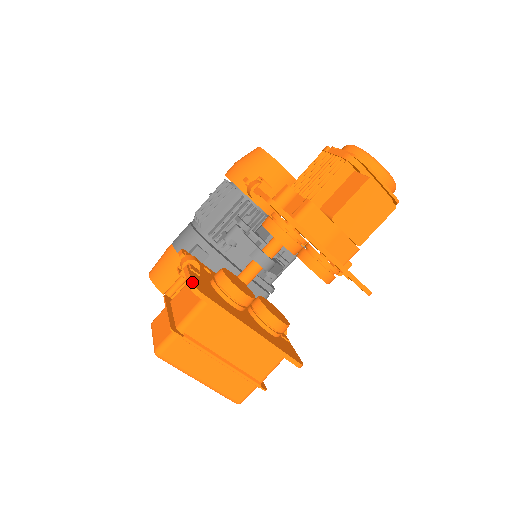
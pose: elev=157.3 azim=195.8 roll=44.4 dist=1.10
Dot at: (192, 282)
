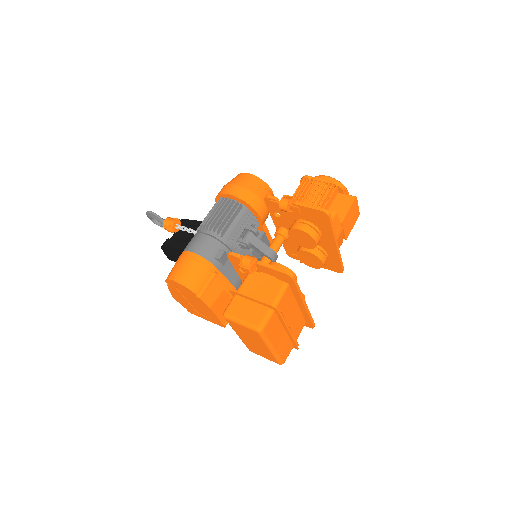
Dot at: (286, 270)
